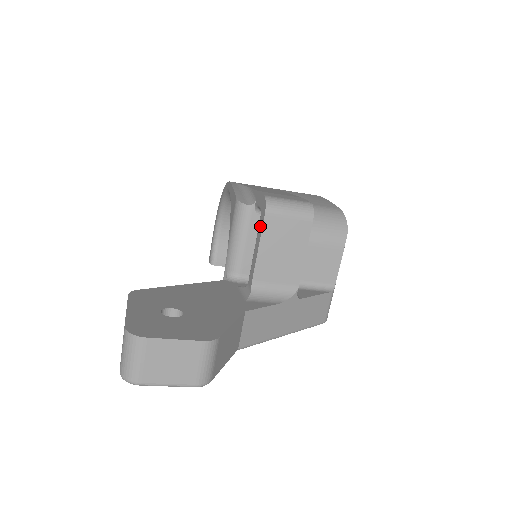
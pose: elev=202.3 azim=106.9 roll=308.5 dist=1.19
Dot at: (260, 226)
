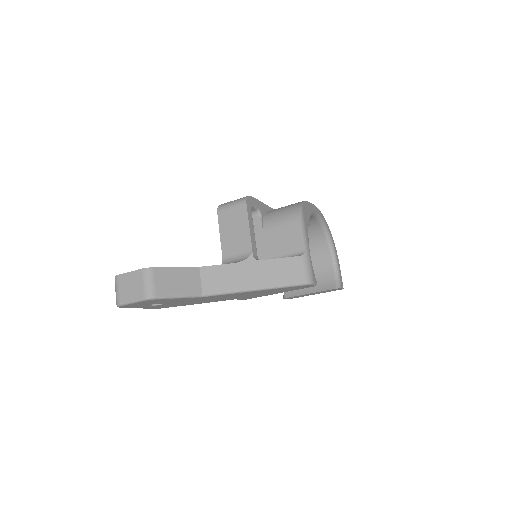
Dot at: occluded
